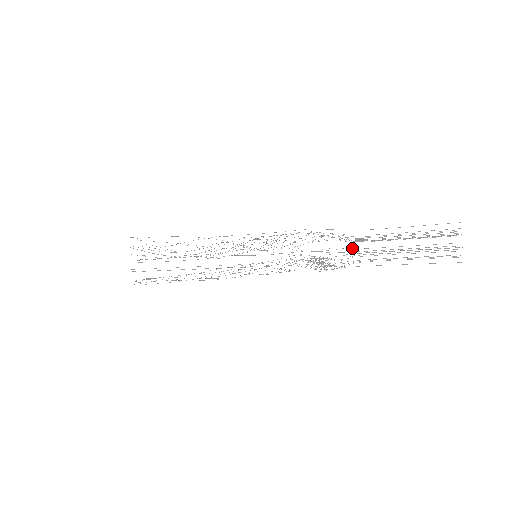
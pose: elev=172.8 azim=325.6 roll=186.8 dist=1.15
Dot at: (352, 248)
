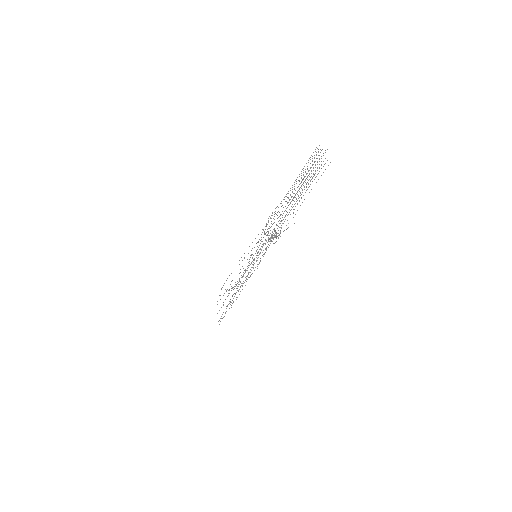
Dot at: (293, 213)
